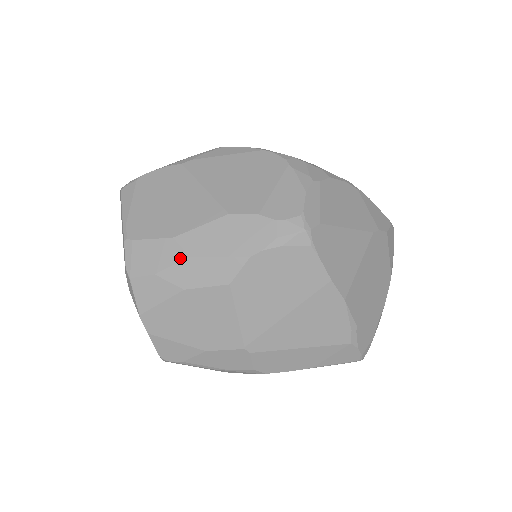
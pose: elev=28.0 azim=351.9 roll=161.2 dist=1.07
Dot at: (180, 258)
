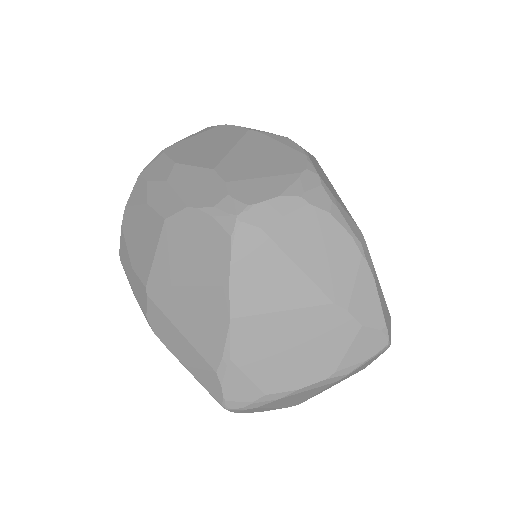
Dot at: (163, 178)
